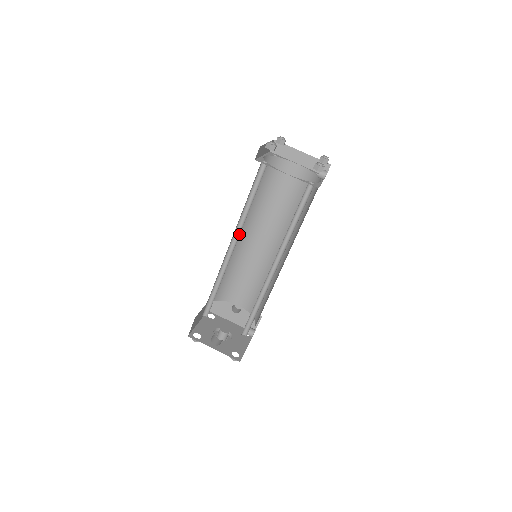
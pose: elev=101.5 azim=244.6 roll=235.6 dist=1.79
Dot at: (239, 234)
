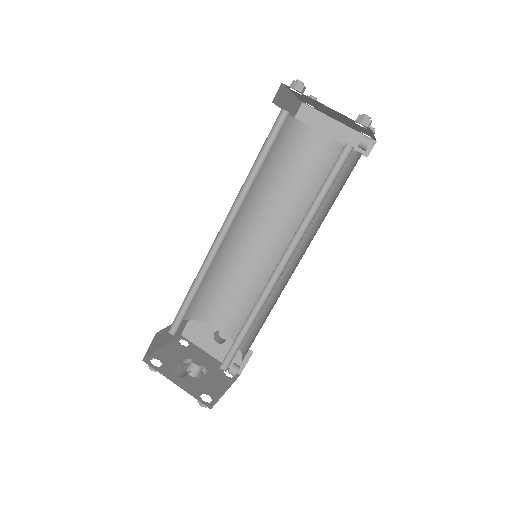
Dot at: (236, 215)
